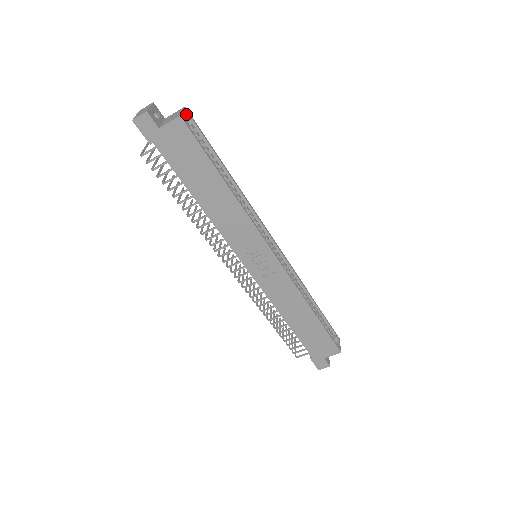
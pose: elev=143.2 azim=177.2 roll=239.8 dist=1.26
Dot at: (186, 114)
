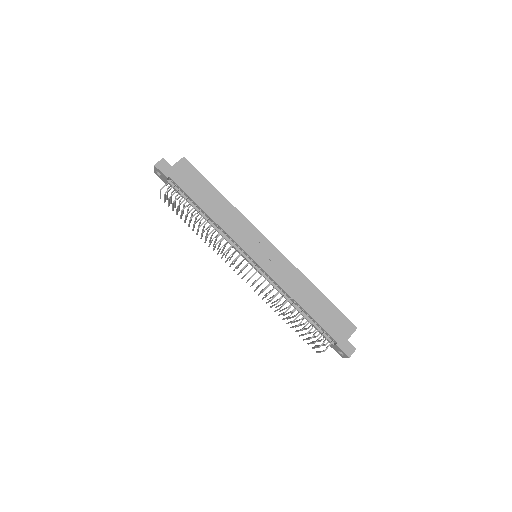
Dot at: occluded
